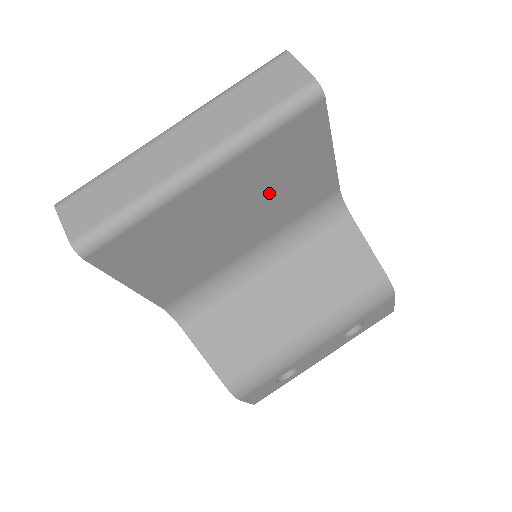
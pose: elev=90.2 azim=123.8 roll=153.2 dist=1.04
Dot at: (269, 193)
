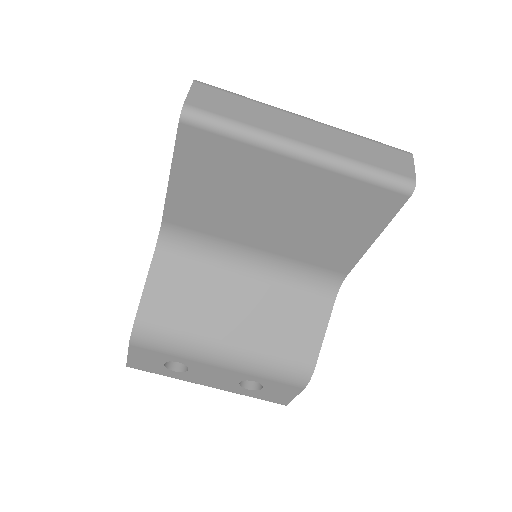
Dot at: (313, 221)
